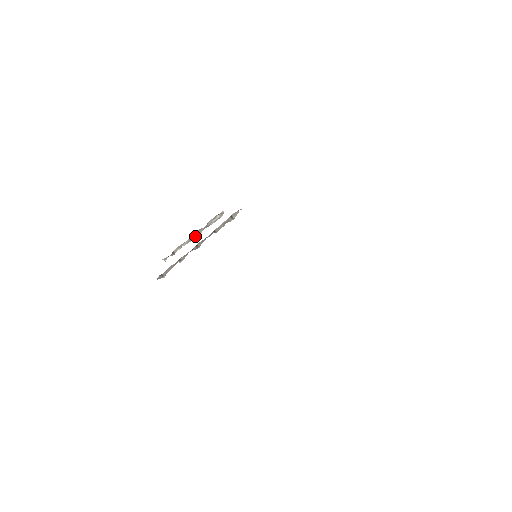
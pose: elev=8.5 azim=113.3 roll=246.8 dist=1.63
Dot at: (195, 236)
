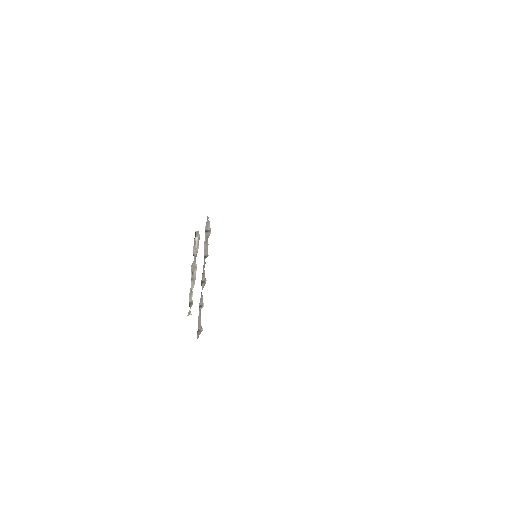
Dot at: (194, 273)
